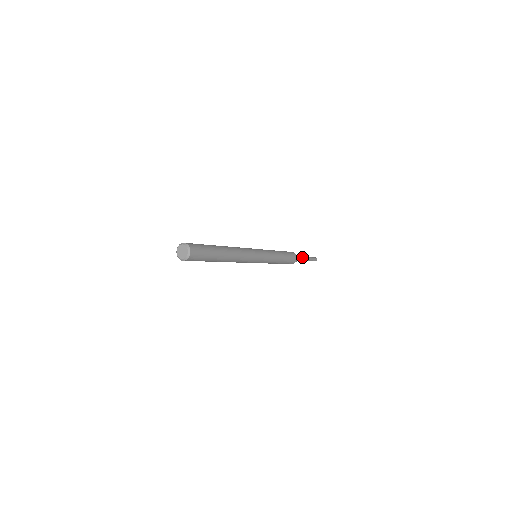
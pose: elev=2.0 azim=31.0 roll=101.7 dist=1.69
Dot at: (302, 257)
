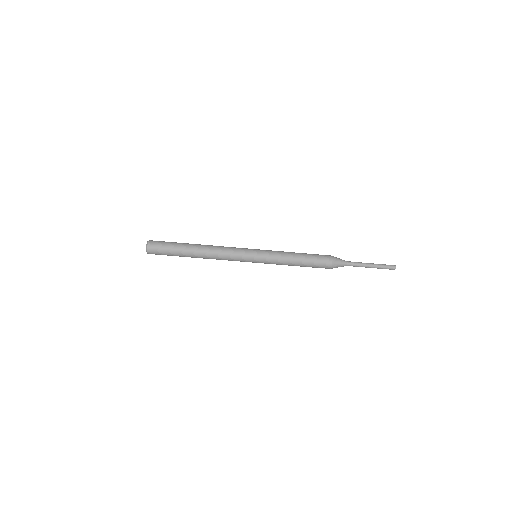
Dot at: (354, 263)
